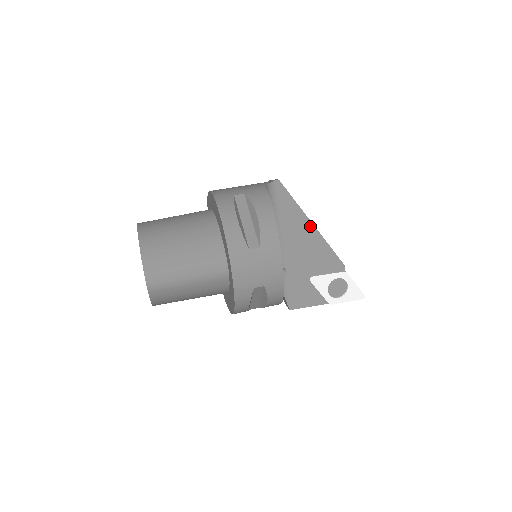
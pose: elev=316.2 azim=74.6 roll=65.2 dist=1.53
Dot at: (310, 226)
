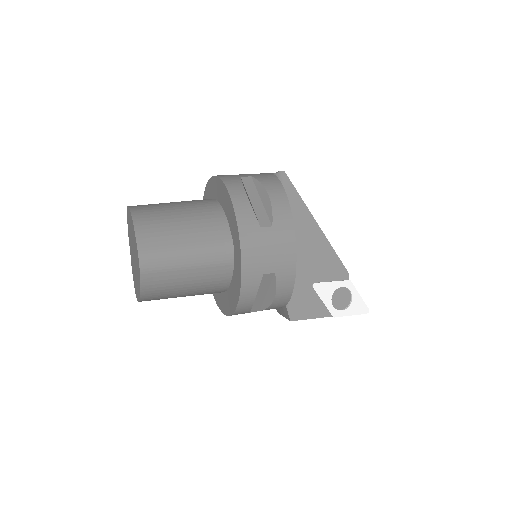
Dot at: (314, 226)
